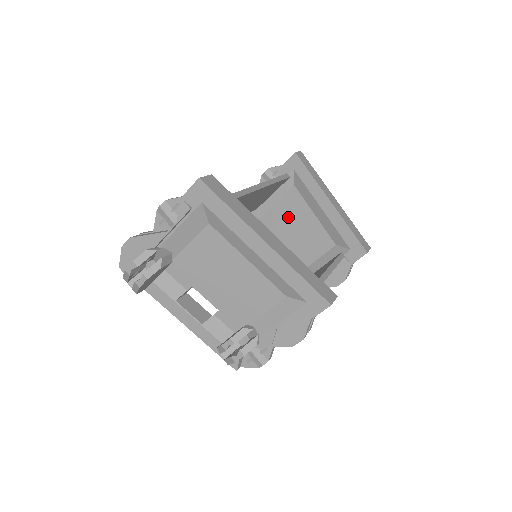
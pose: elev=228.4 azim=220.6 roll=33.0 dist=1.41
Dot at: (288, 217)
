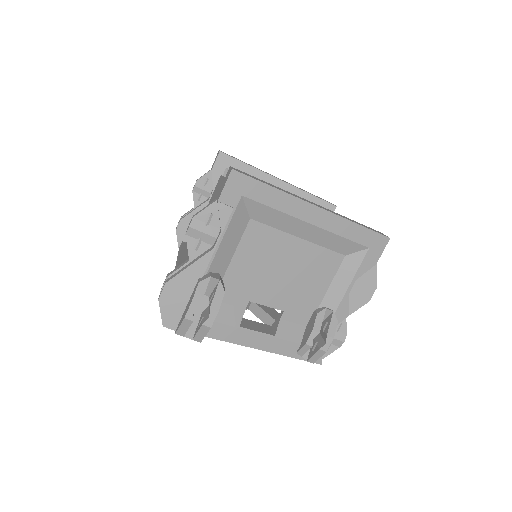
Dot at: occluded
